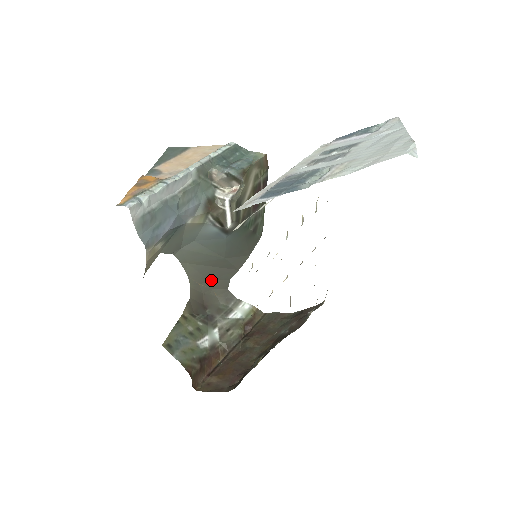
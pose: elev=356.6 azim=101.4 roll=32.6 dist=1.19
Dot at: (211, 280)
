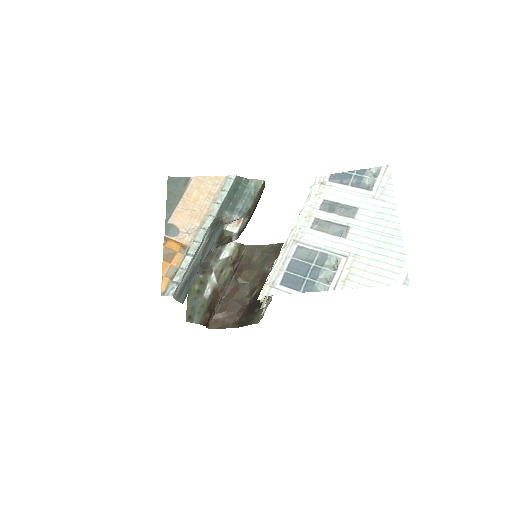
Dot at: occluded
